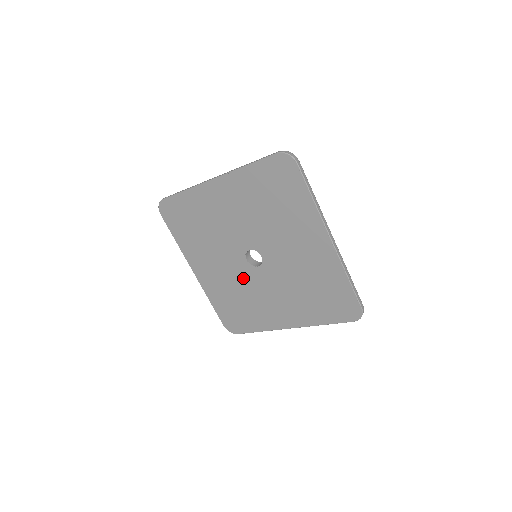
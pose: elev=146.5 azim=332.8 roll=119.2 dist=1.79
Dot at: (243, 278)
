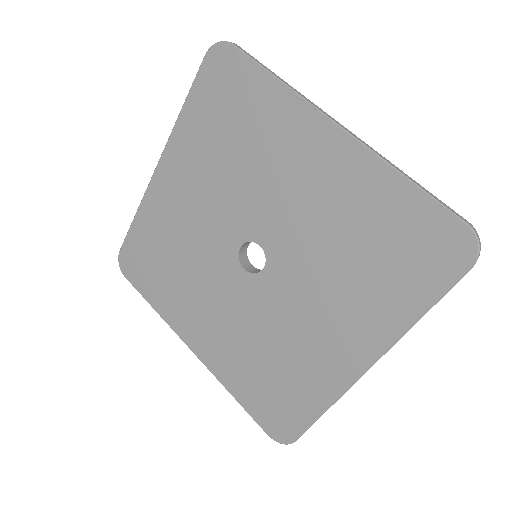
Dot at: (254, 309)
